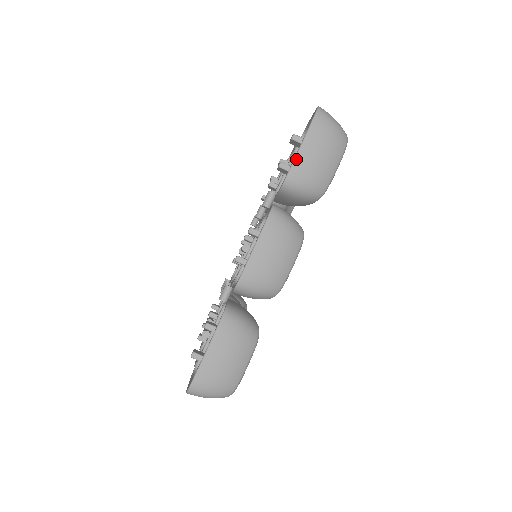
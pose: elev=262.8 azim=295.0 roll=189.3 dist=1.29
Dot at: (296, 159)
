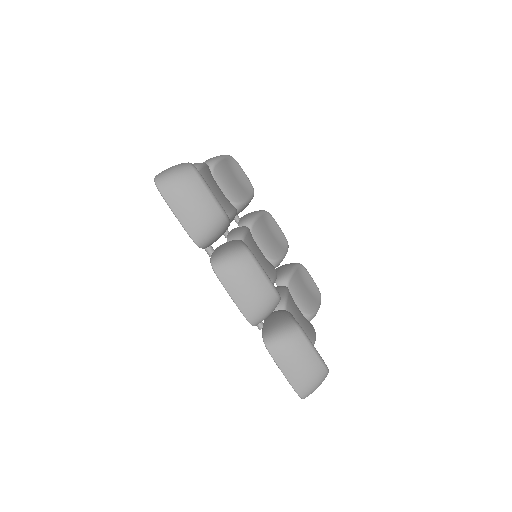
Dot at: (184, 227)
